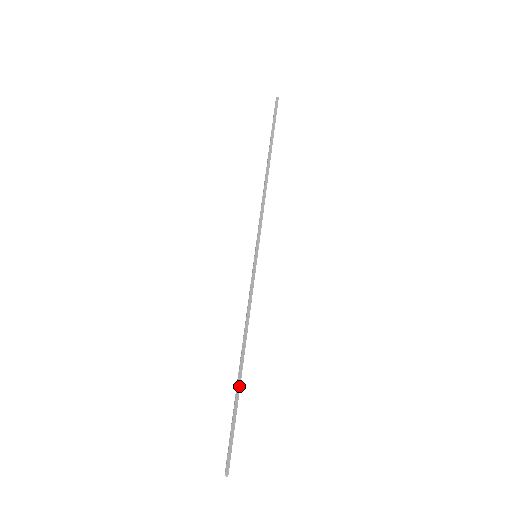
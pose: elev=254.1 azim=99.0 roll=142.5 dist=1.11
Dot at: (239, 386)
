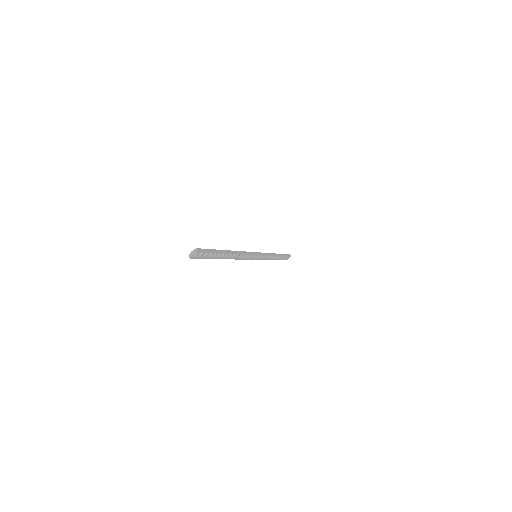
Dot at: (224, 251)
